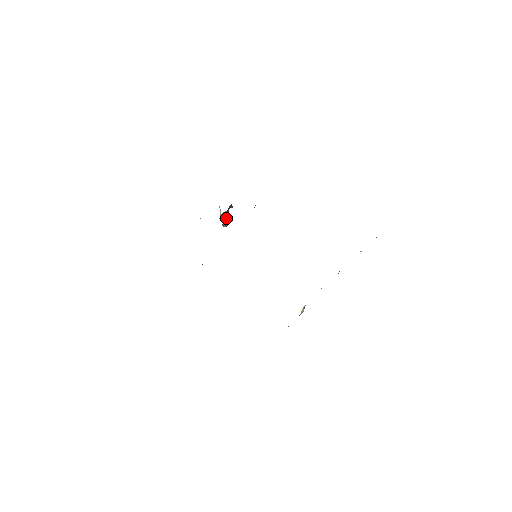
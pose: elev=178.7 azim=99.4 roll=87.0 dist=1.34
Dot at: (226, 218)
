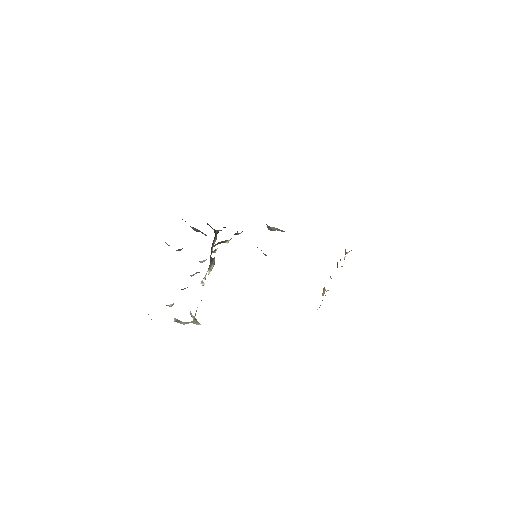
Dot at: (211, 257)
